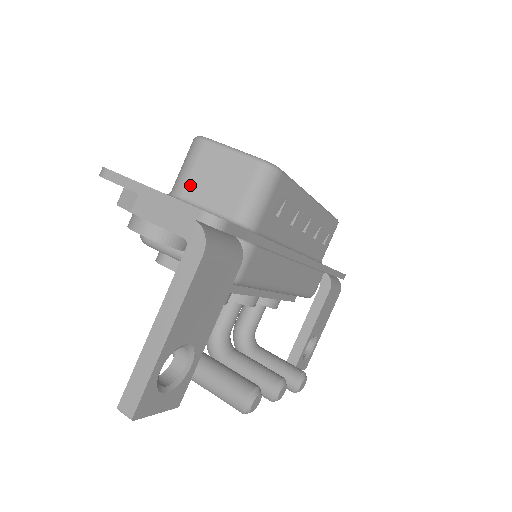
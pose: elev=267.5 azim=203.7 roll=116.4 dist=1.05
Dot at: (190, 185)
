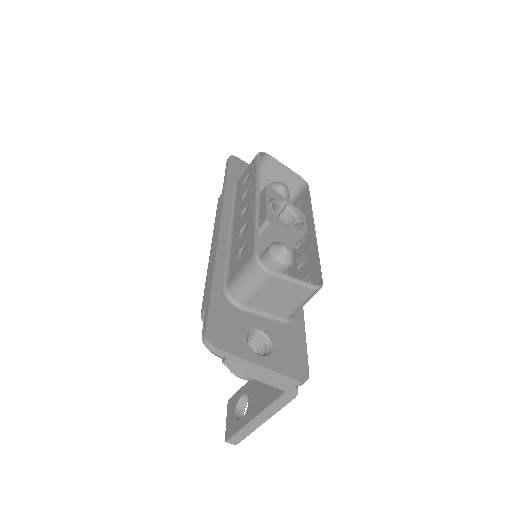
Dot at: (253, 300)
